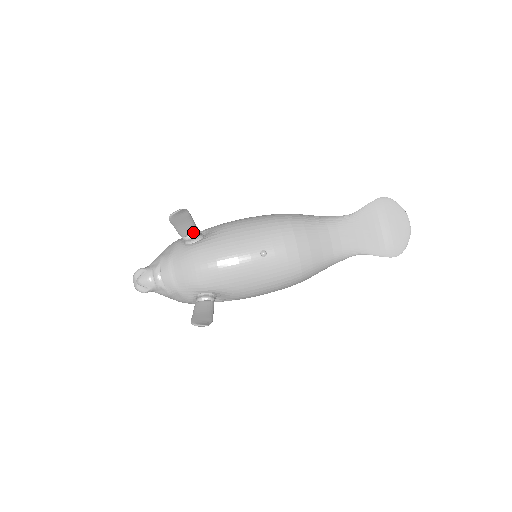
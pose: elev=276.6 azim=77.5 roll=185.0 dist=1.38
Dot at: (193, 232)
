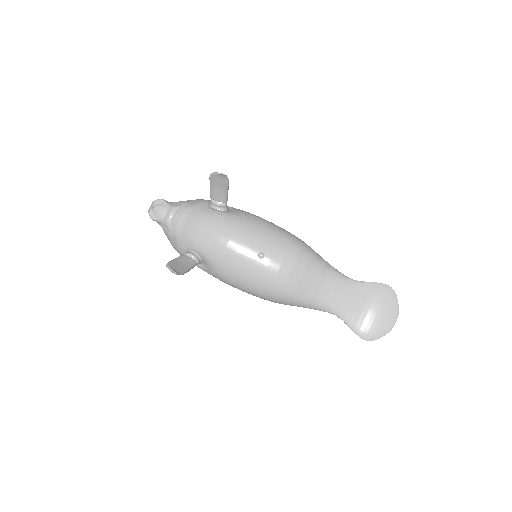
Dot at: (222, 200)
